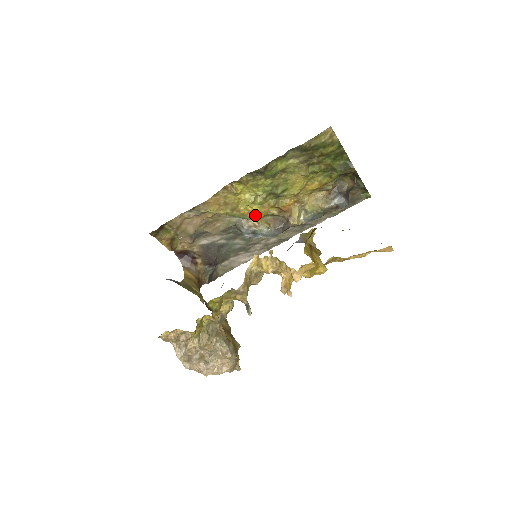
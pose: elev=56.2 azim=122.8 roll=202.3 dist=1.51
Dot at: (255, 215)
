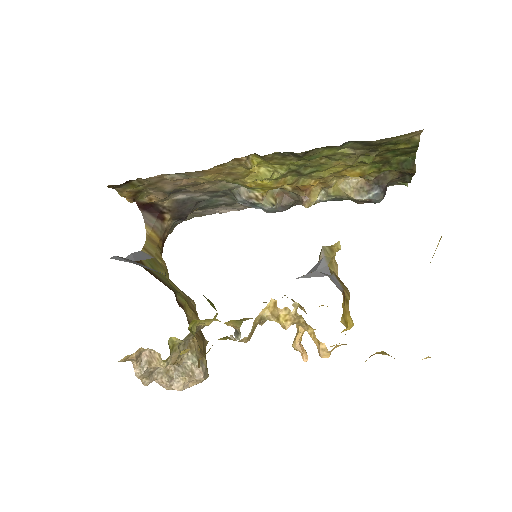
Dot at: (262, 187)
